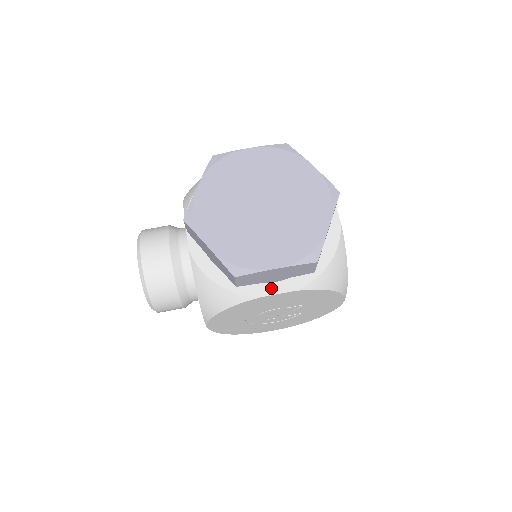
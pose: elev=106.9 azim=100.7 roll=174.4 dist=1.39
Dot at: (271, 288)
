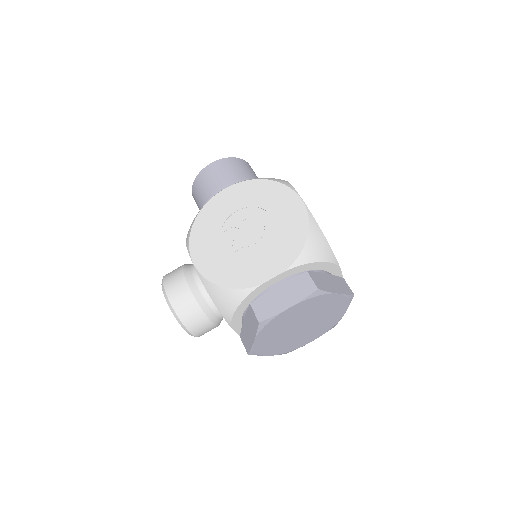
Dot at: occluded
